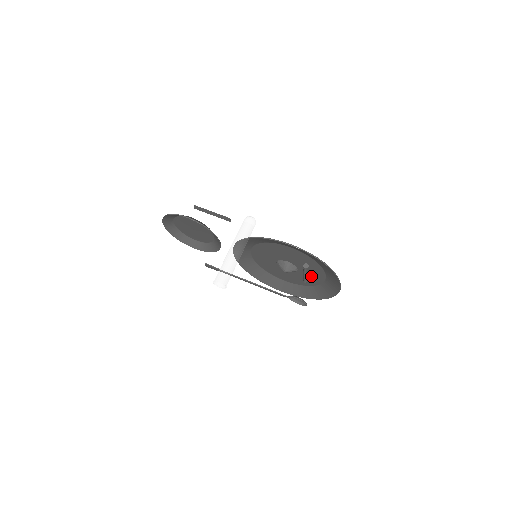
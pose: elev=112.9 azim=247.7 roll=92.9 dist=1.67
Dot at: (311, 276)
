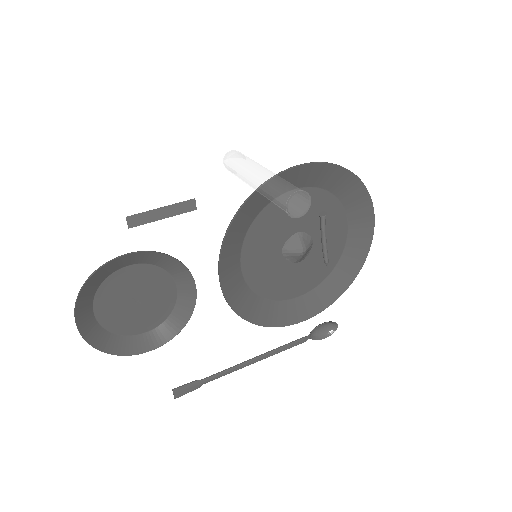
Dot at: (330, 242)
